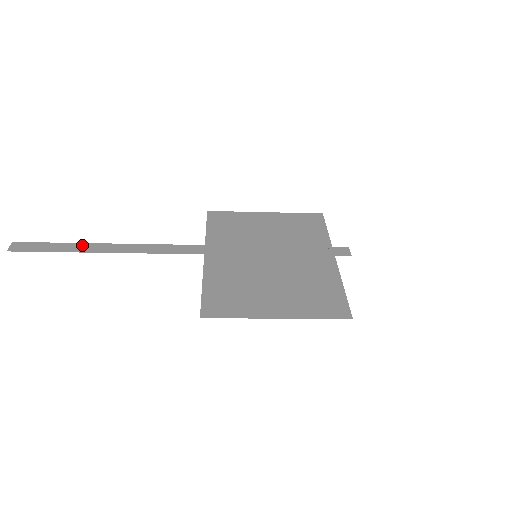
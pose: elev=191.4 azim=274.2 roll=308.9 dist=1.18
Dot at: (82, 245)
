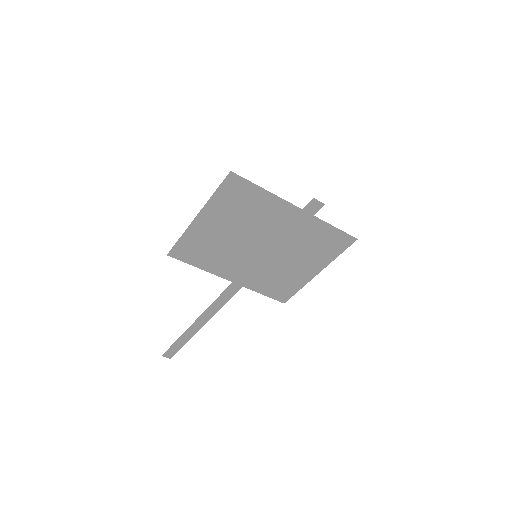
Dot at: (191, 335)
